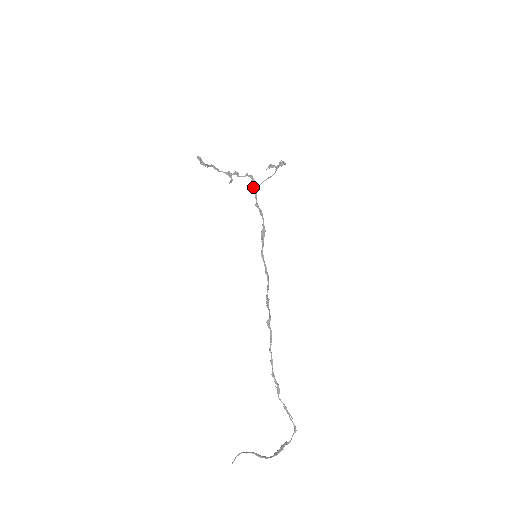
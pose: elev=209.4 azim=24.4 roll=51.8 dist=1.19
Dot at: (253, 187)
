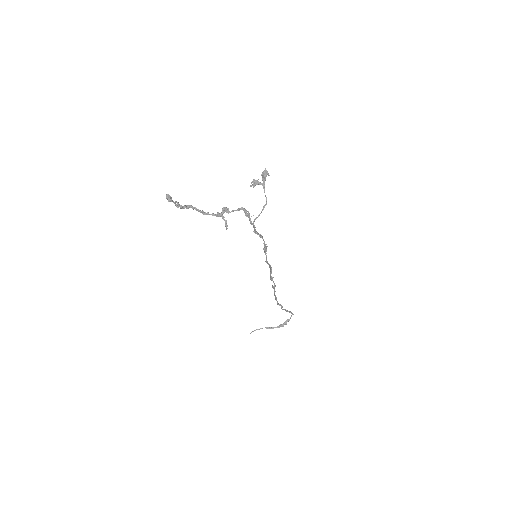
Dot at: (250, 221)
